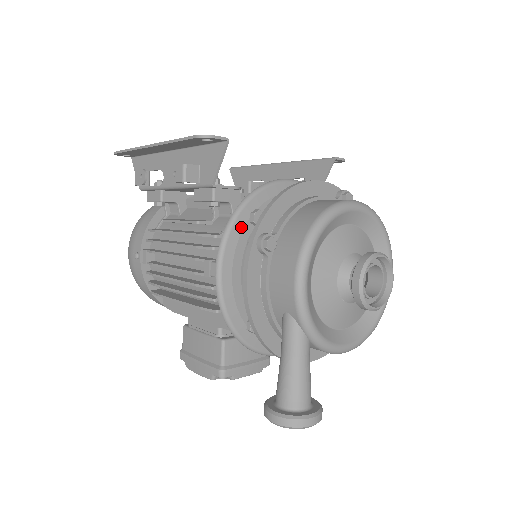
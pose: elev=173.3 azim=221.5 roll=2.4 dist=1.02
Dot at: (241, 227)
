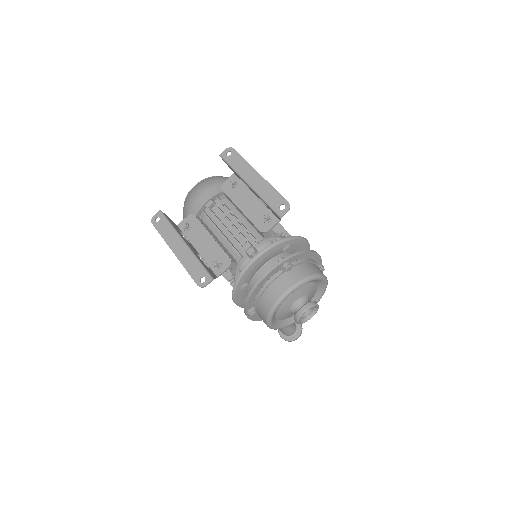
Dot at: (239, 293)
